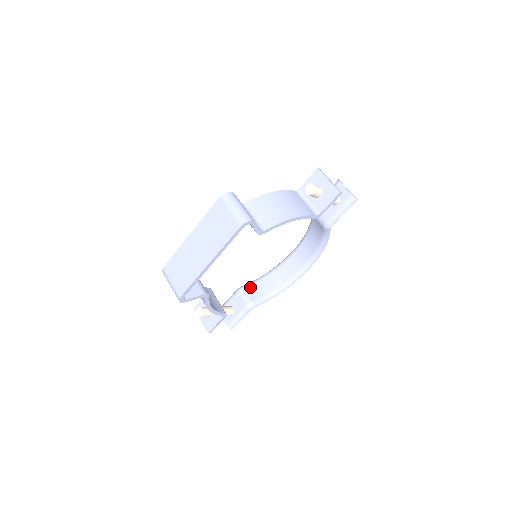
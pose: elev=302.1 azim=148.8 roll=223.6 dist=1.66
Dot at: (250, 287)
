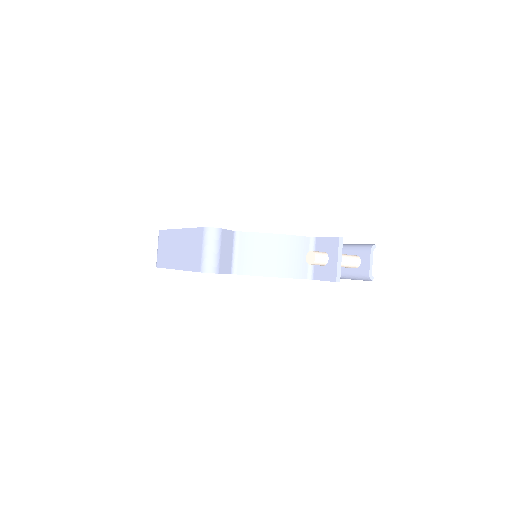
Dot at: occluded
